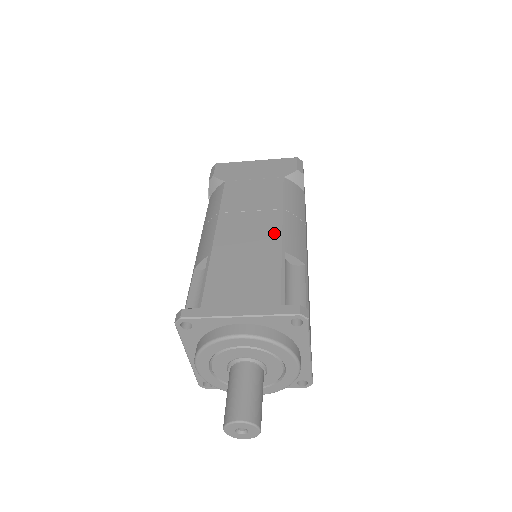
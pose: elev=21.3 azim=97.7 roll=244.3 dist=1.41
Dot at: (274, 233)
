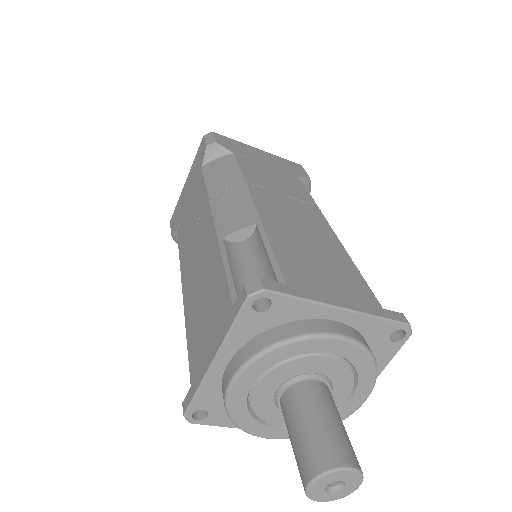
Dot at: (209, 231)
